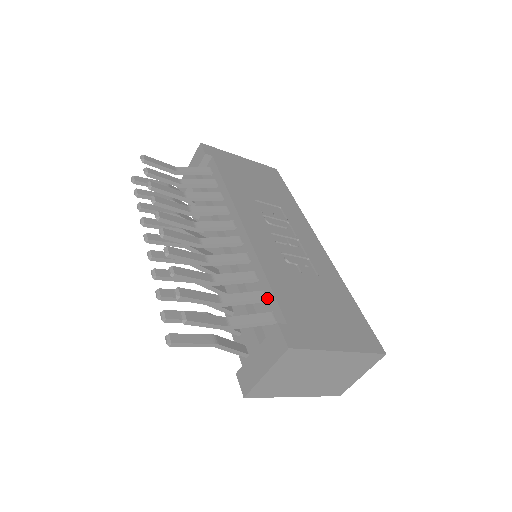
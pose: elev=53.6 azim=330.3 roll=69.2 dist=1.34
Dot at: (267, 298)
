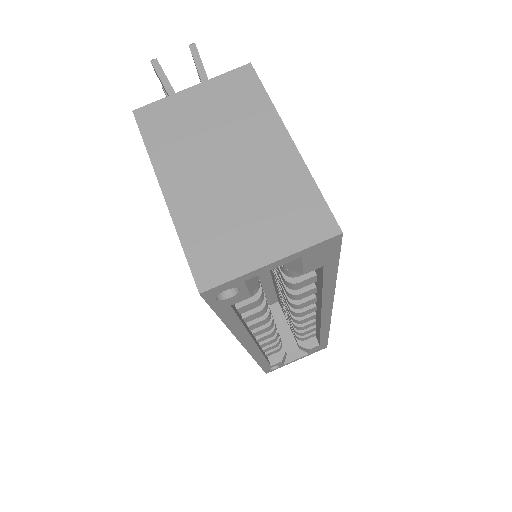
Dot at: occluded
